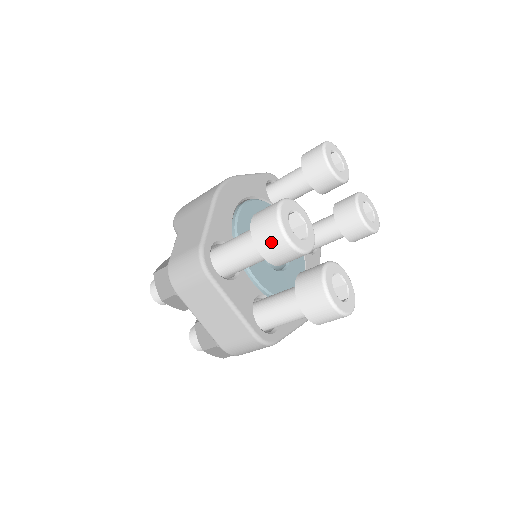
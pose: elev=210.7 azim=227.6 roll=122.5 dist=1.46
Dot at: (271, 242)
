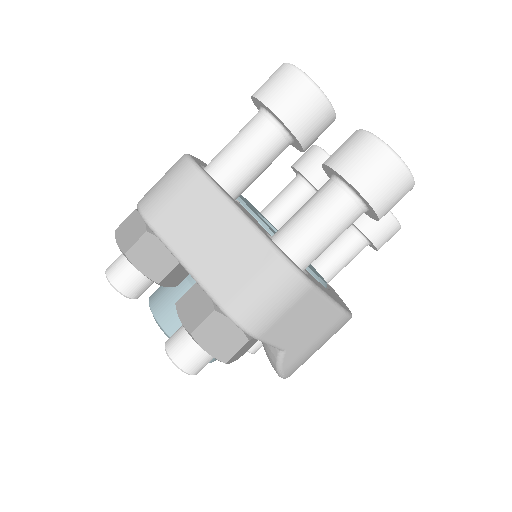
Dot at: (282, 86)
